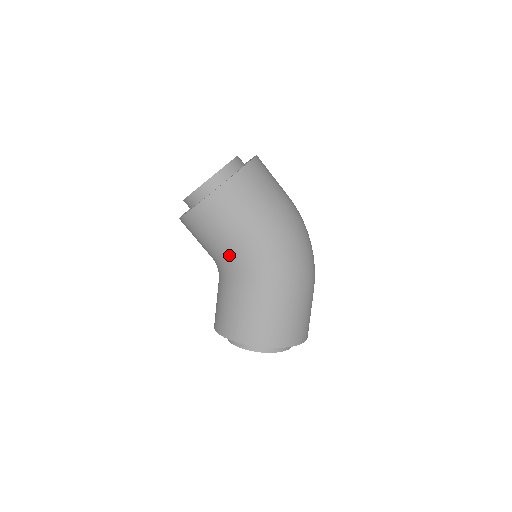
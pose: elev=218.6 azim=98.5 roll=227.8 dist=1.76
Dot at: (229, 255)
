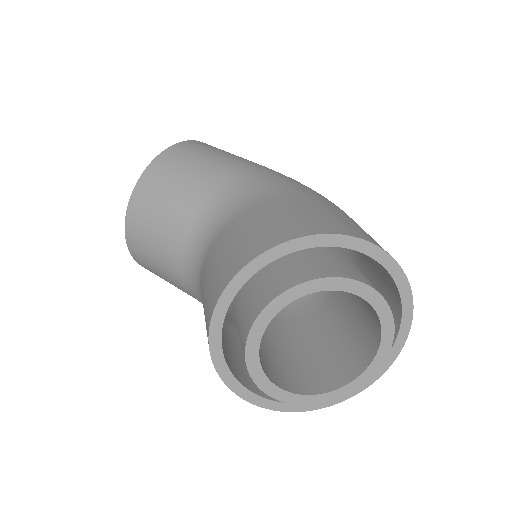
Dot at: occluded
